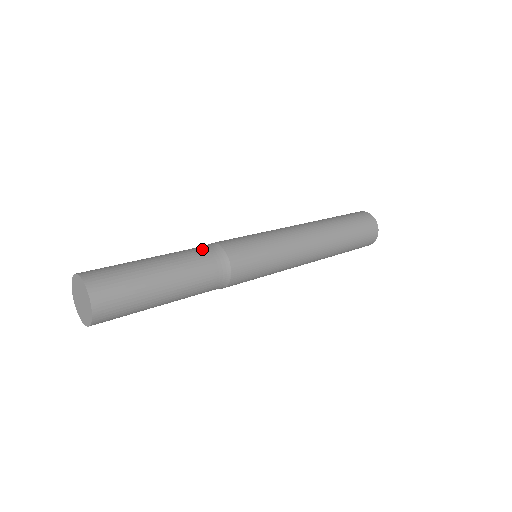
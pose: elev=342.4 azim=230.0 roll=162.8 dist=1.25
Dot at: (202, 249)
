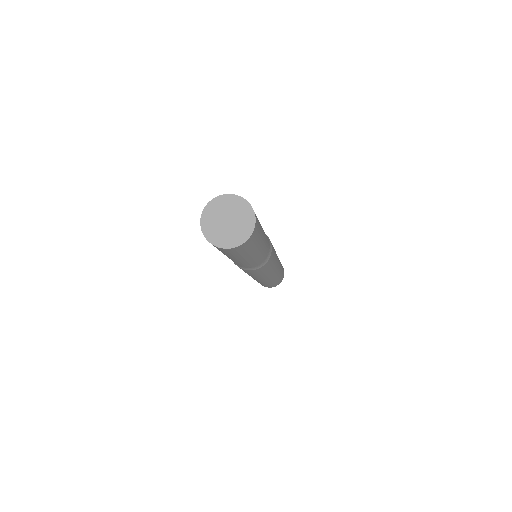
Dot at: occluded
